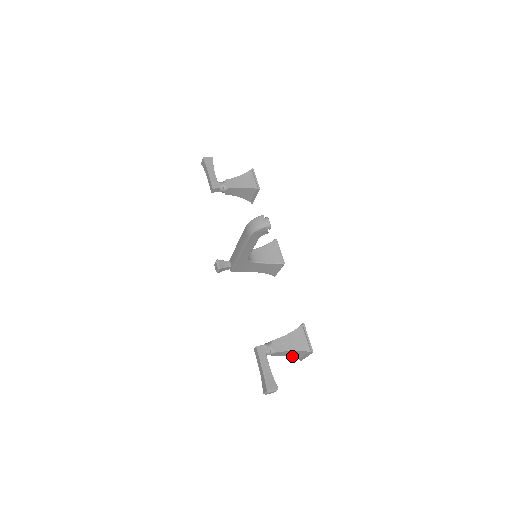
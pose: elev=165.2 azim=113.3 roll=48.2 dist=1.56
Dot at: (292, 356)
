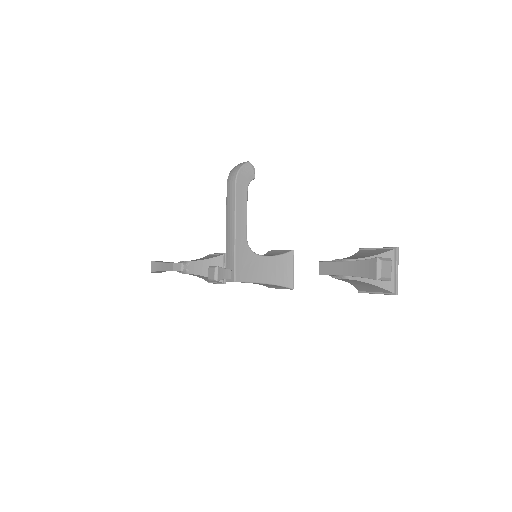
Dot at: (379, 283)
